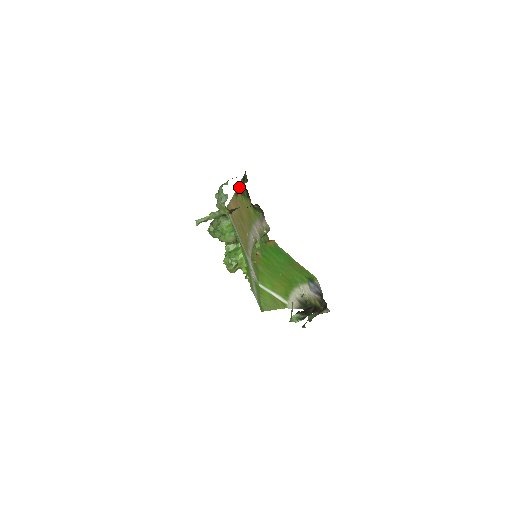
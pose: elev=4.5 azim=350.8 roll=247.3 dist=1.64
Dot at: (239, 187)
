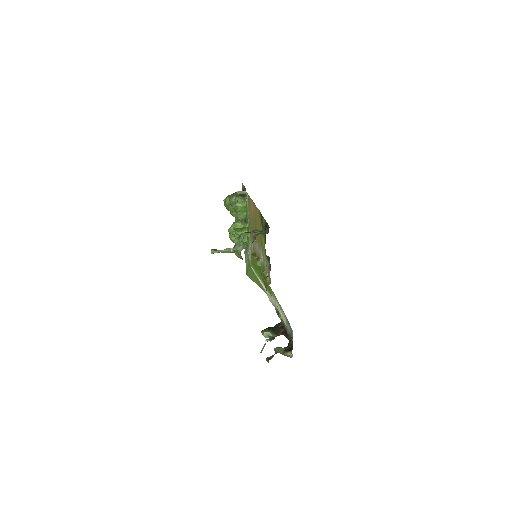
Dot at: (261, 215)
